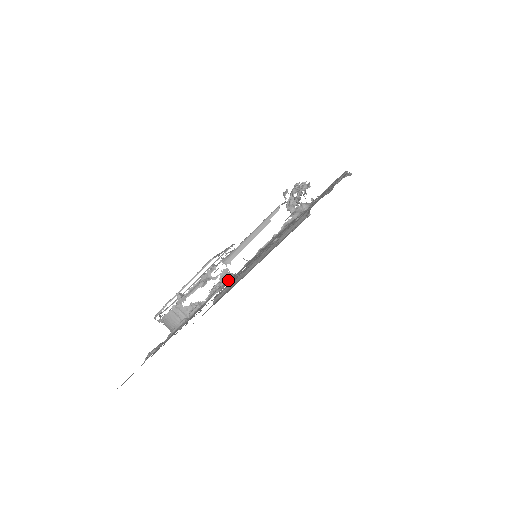
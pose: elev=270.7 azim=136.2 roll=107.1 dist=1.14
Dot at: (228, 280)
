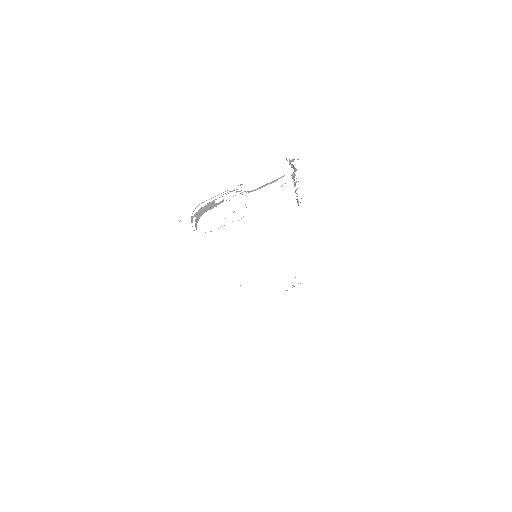
Dot at: occluded
